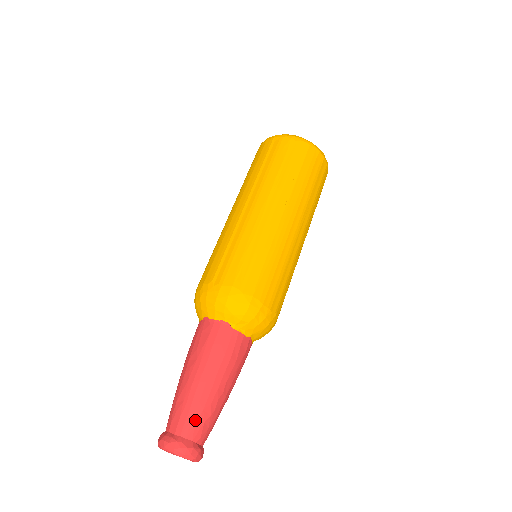
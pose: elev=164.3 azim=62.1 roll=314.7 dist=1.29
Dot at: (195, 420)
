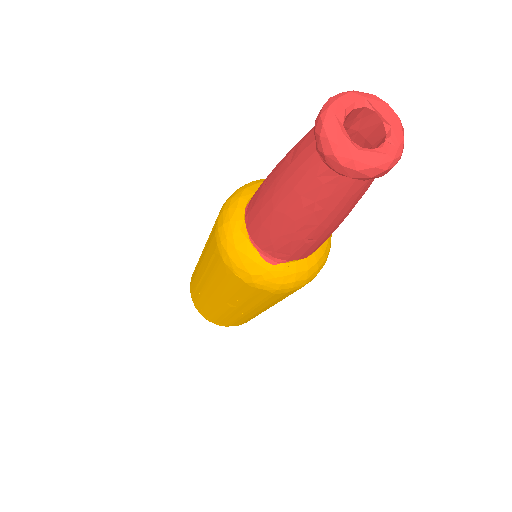
Dot at: occluded
